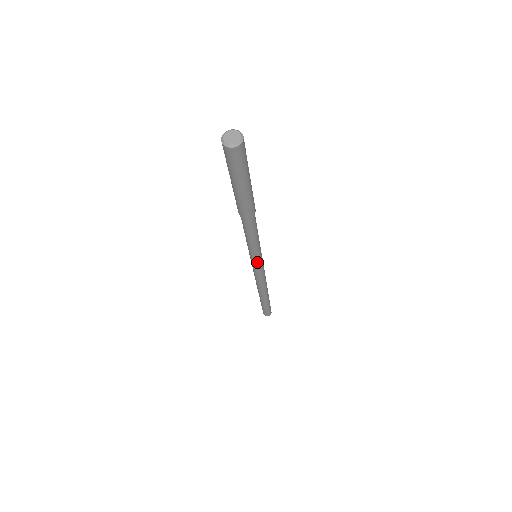
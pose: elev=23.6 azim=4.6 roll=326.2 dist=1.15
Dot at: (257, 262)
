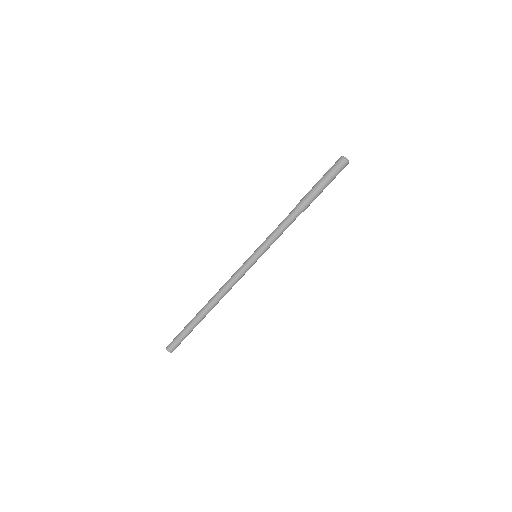
Dot at: (256, 259)
